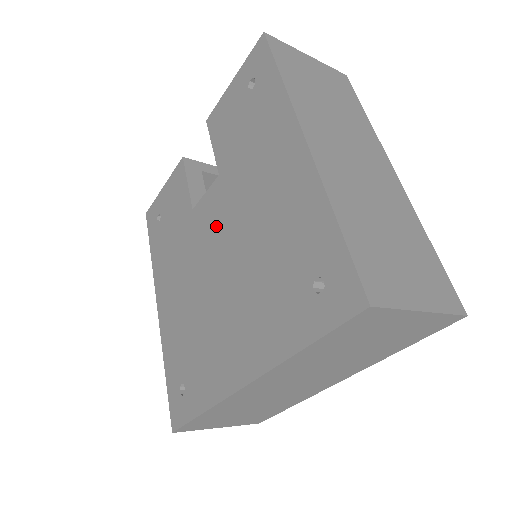
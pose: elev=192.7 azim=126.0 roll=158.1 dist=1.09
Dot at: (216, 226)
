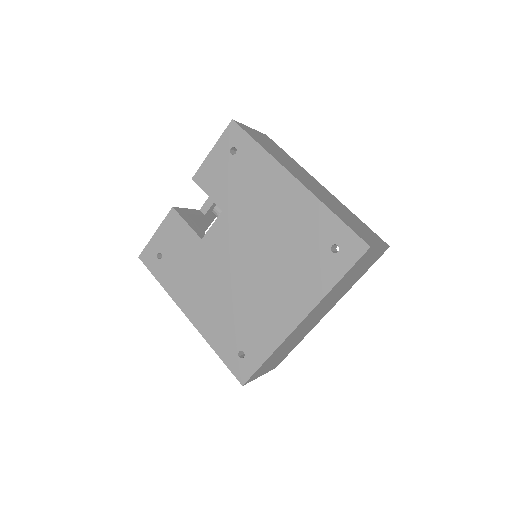
Dot at: (234, 243)
